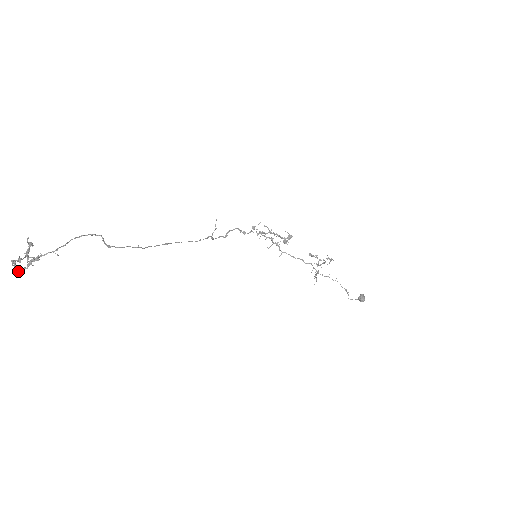
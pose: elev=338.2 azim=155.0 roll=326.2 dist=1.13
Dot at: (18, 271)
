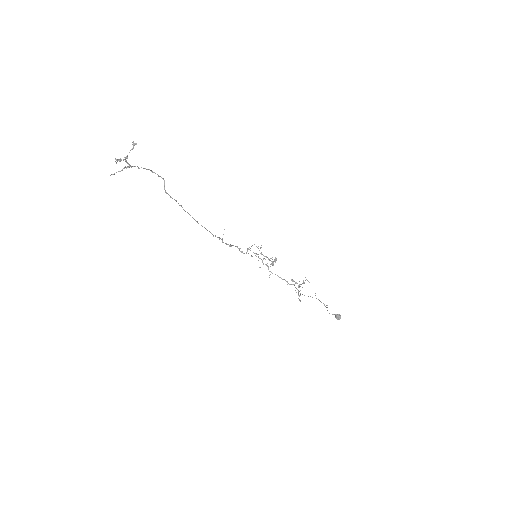
Dot at: (113, 174)
